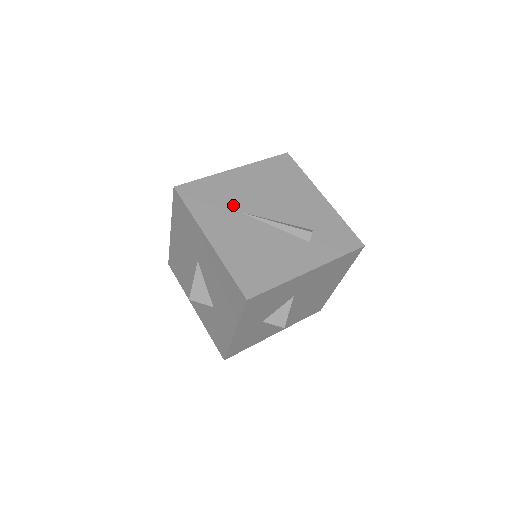
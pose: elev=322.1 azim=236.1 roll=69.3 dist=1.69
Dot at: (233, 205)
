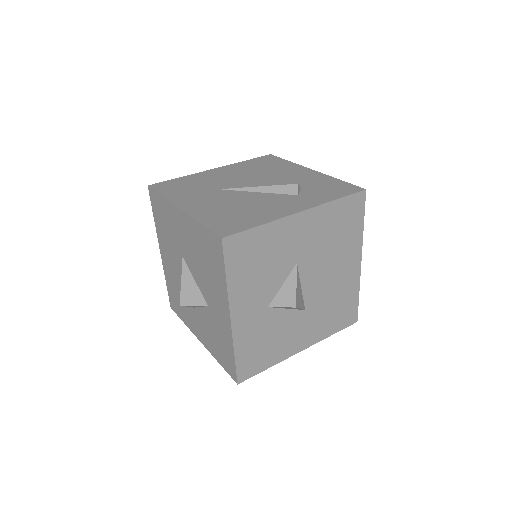
Dot at: (210, 186)
